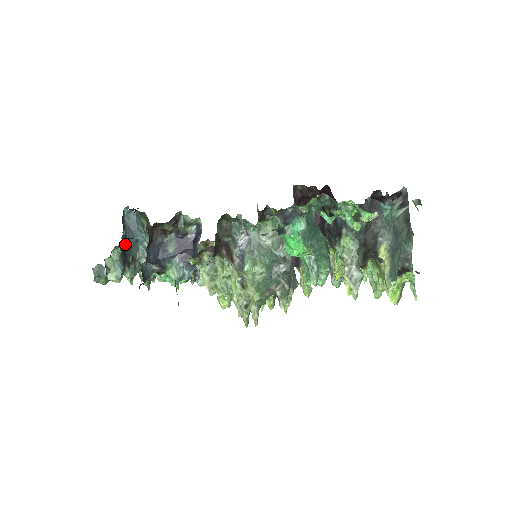
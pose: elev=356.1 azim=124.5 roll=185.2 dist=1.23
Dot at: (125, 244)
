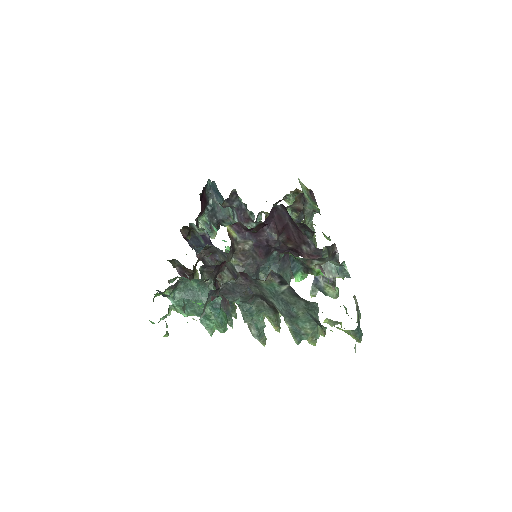
Dot at: (213, 209)
